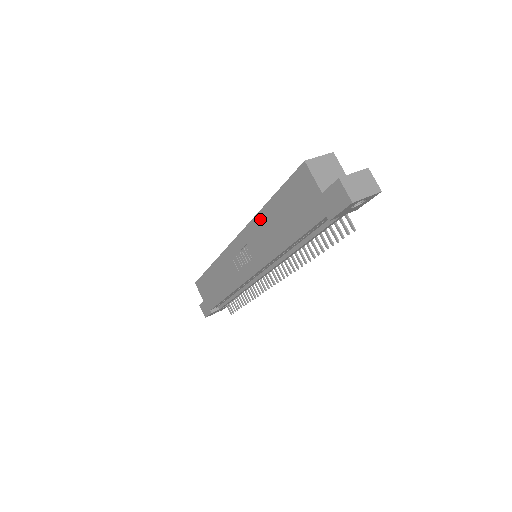
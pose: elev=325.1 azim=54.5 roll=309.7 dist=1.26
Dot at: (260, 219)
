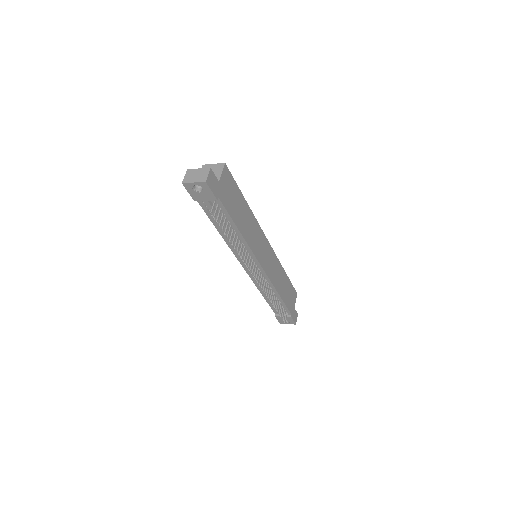
Dot at: occluded
